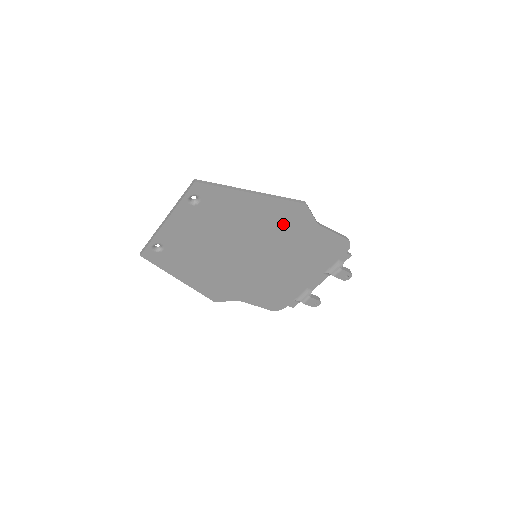
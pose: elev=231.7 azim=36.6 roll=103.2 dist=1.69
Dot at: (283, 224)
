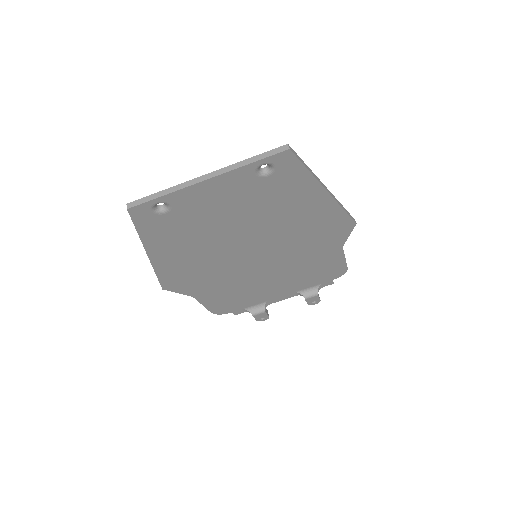
Dot at: (316, 234)
